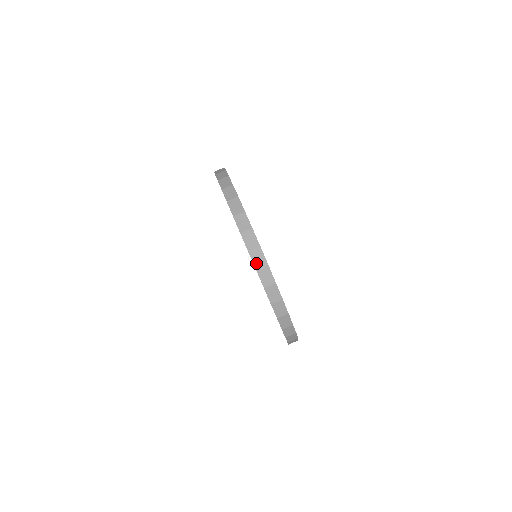
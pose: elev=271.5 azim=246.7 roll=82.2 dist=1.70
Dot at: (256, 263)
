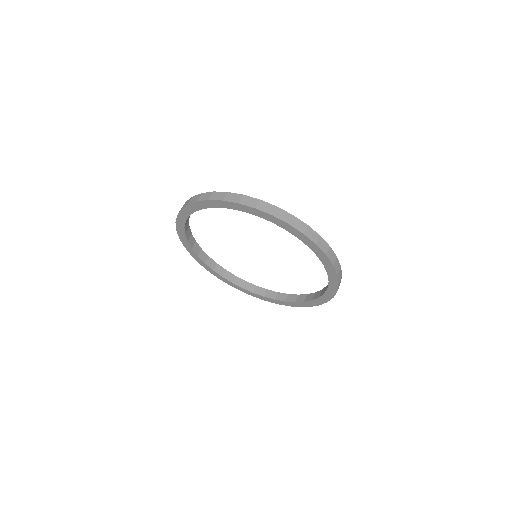
Dot at: (313, 239)
